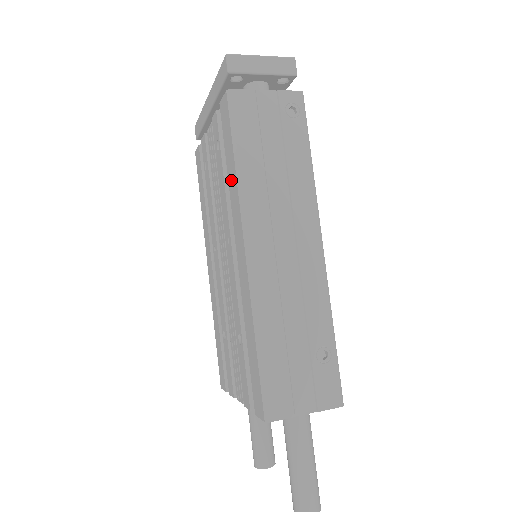
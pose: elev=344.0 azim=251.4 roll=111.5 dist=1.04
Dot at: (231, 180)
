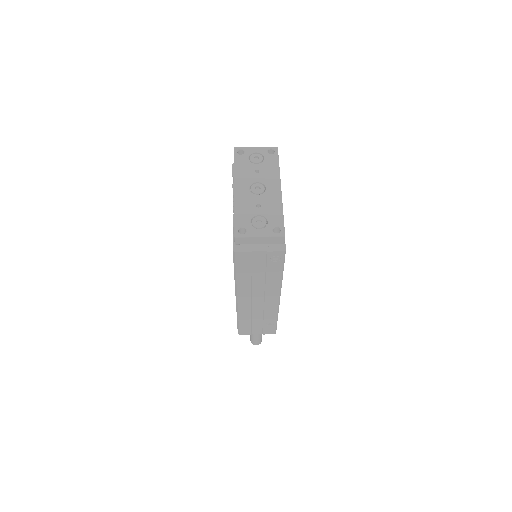
Dot at: occluded
